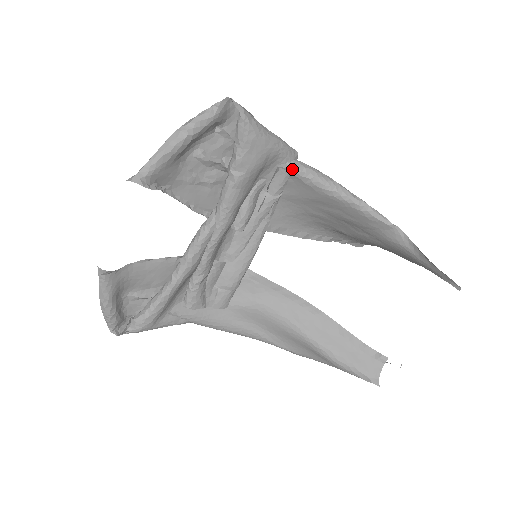
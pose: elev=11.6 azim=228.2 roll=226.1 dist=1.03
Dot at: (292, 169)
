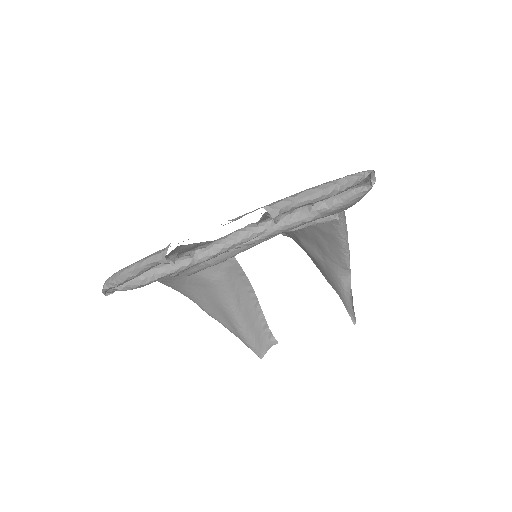
Dot at: (339, 215)
